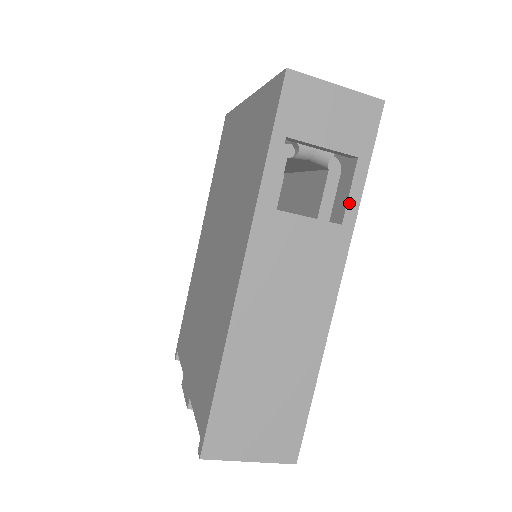
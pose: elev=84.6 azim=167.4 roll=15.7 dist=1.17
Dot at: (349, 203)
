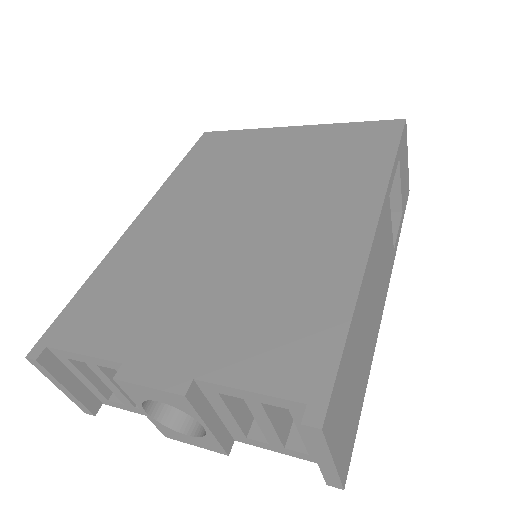
Dot at: (397, 238)
